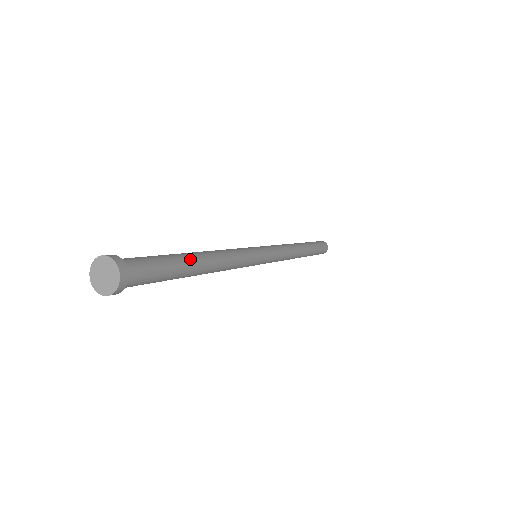
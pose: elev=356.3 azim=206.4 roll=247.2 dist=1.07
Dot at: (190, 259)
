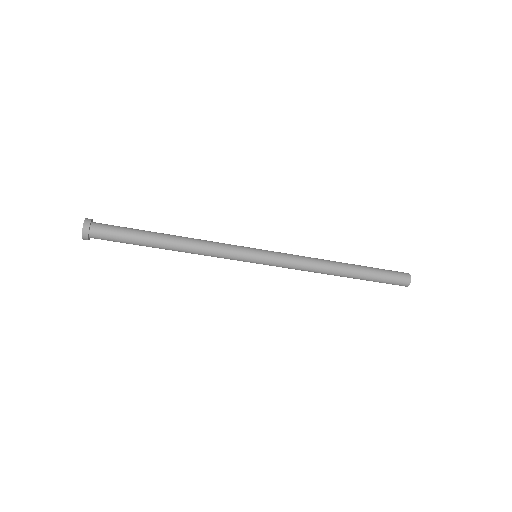
Dot at: (154, 237)
